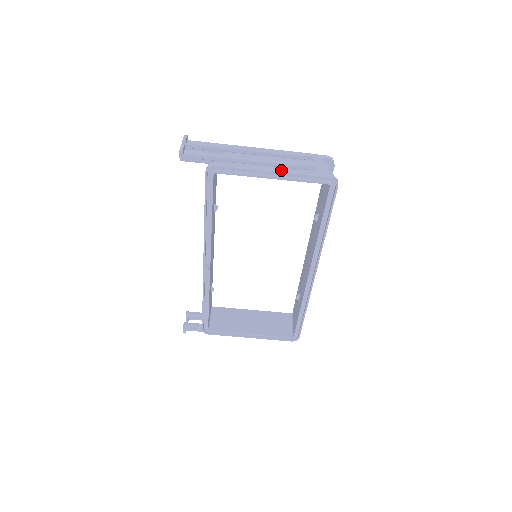
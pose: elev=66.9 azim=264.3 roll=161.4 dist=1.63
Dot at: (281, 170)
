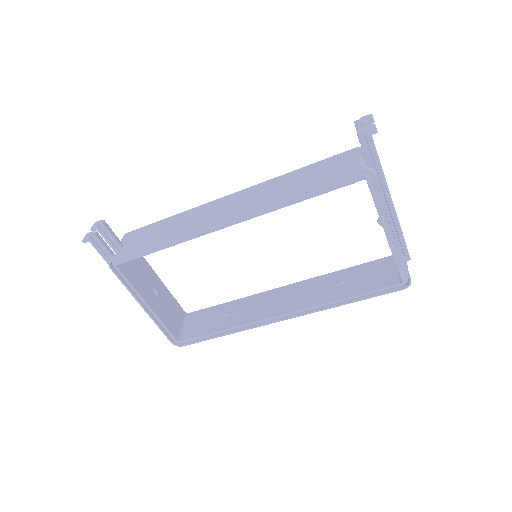
Dot at: (397, 236)
